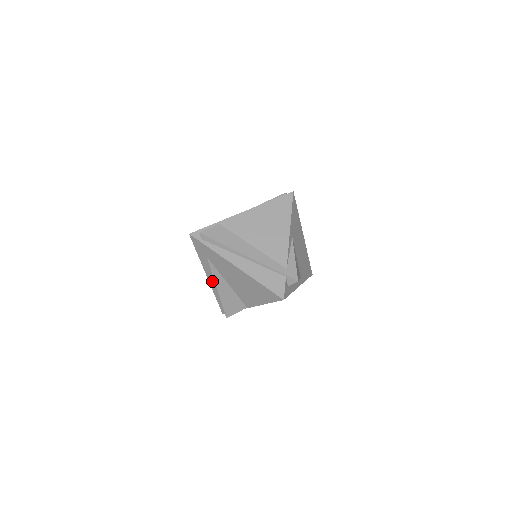
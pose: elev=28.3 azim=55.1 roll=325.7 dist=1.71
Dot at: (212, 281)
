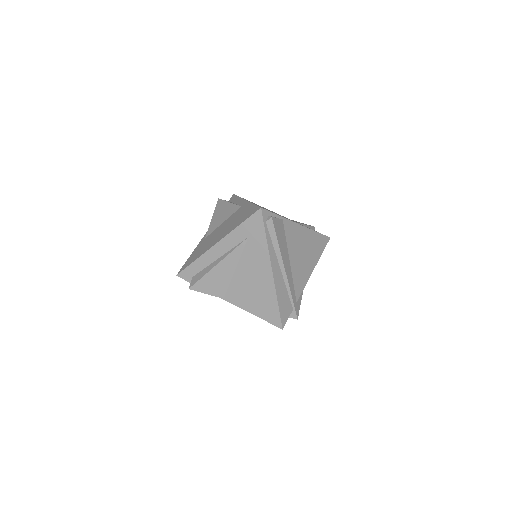
Dot at: (216, 251)
